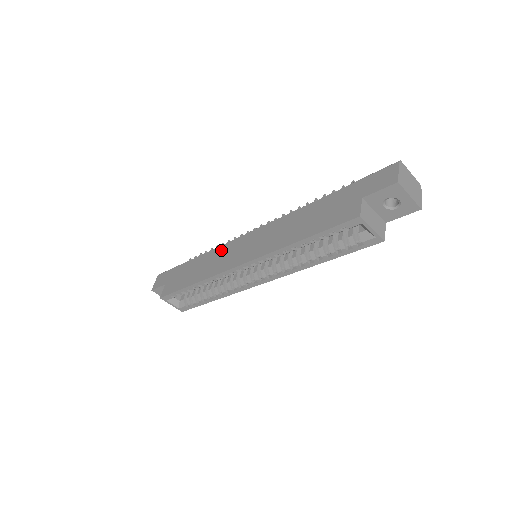
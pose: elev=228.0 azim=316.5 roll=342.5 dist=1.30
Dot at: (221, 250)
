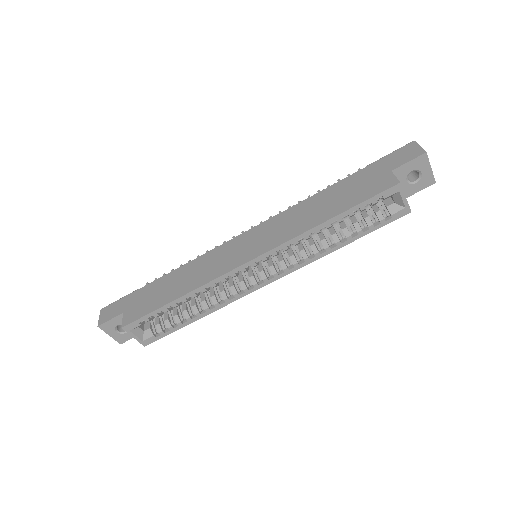
Dot at: (209, 256)
